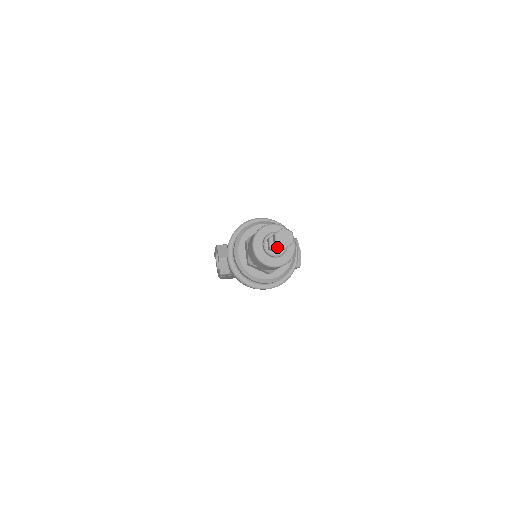
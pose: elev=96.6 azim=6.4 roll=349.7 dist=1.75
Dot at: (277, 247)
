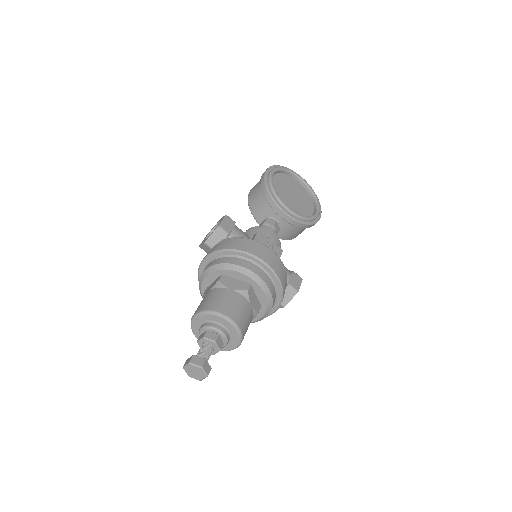
Dot at: occluded
